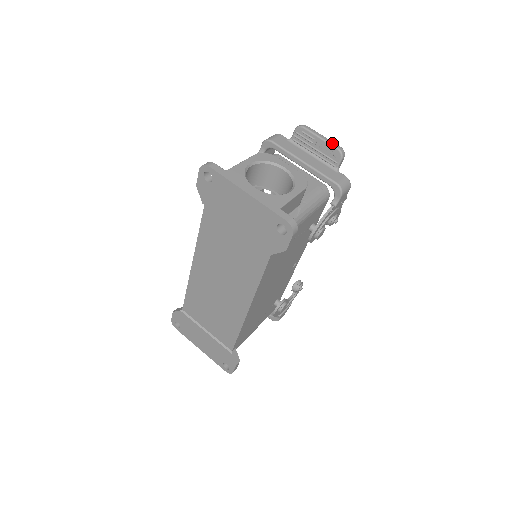
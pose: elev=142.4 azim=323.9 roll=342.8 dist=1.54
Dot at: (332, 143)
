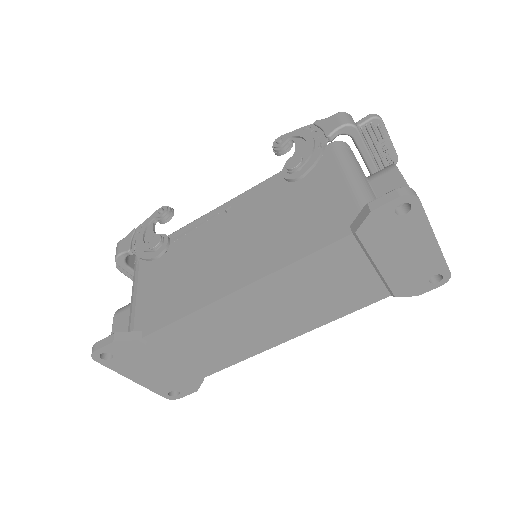
Dot at: occluded
